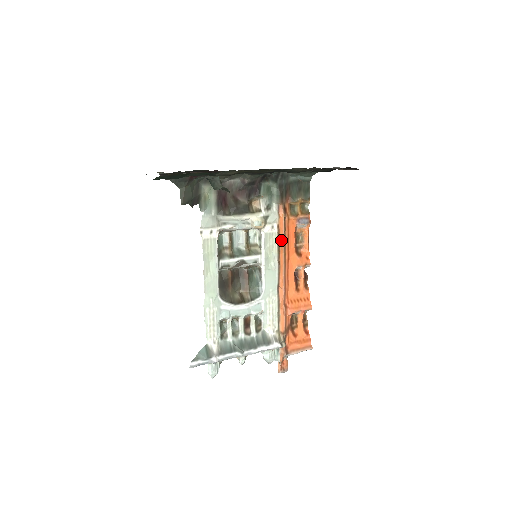
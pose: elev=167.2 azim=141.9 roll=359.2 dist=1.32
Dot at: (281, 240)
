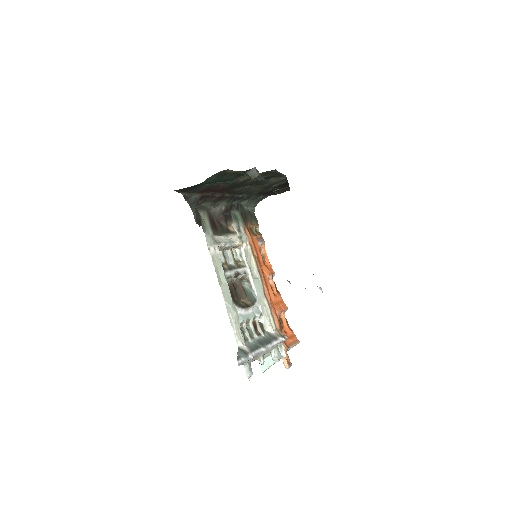
Dot at: (254, 254)
